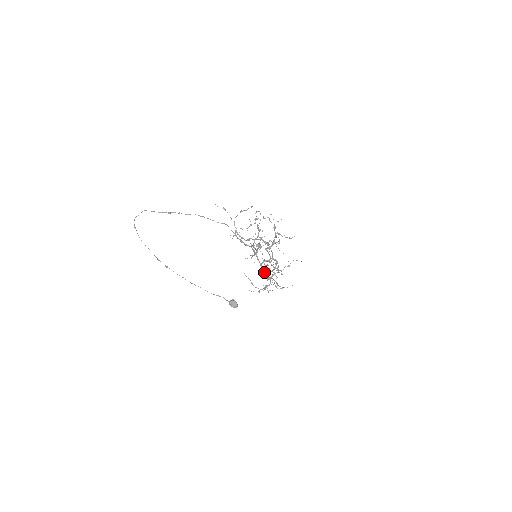
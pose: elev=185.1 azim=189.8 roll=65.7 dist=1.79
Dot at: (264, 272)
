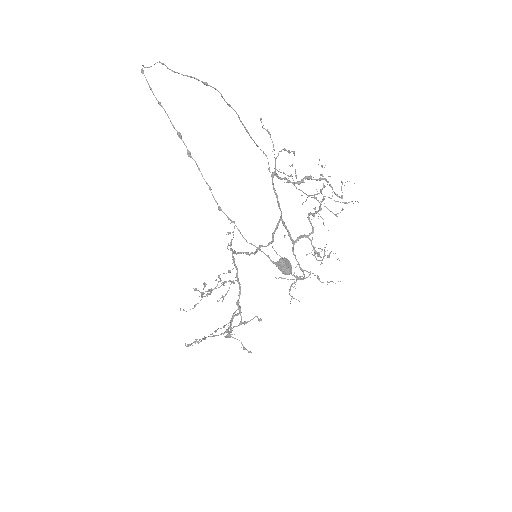
Dot at: (295, 257)
